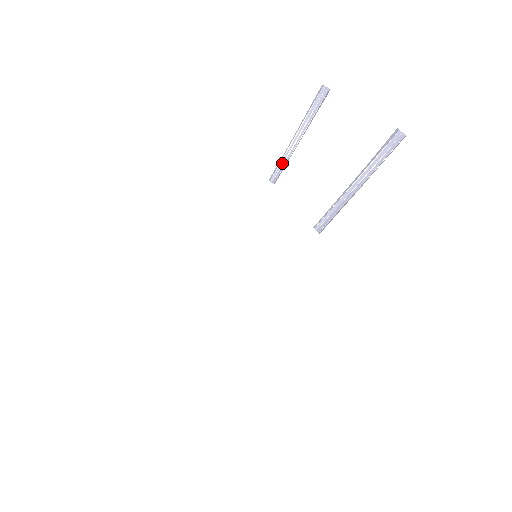
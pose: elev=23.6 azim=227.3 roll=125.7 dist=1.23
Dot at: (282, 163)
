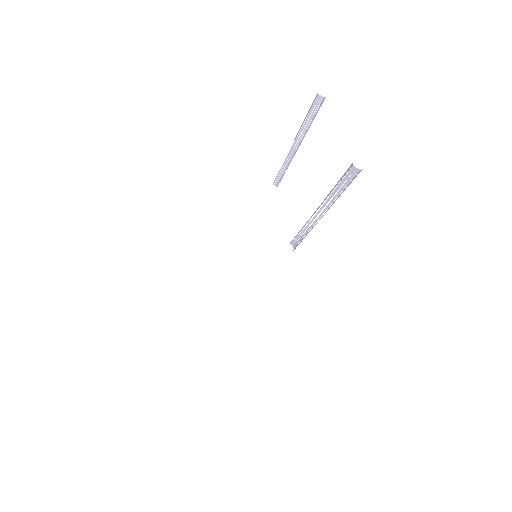
Dot at: (284, 168)
